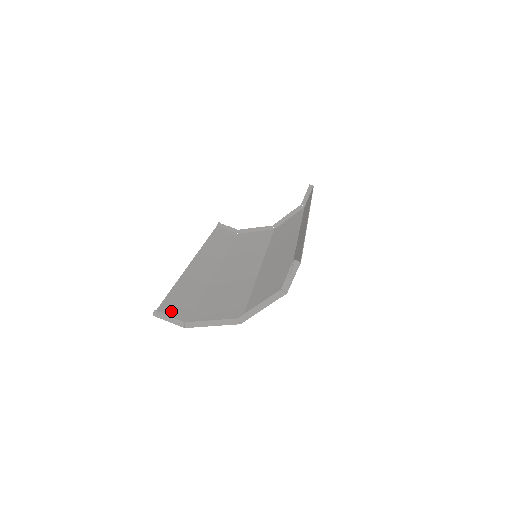
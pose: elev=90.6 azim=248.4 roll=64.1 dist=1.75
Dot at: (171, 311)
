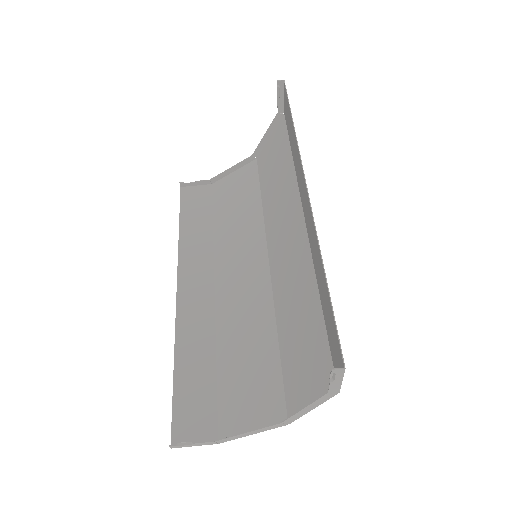
Dot at: (190, 422)
